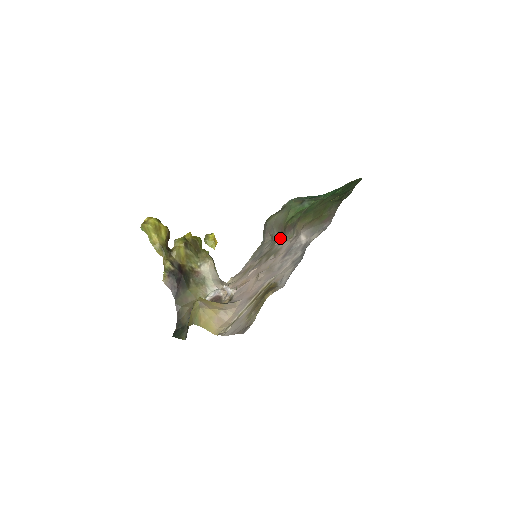
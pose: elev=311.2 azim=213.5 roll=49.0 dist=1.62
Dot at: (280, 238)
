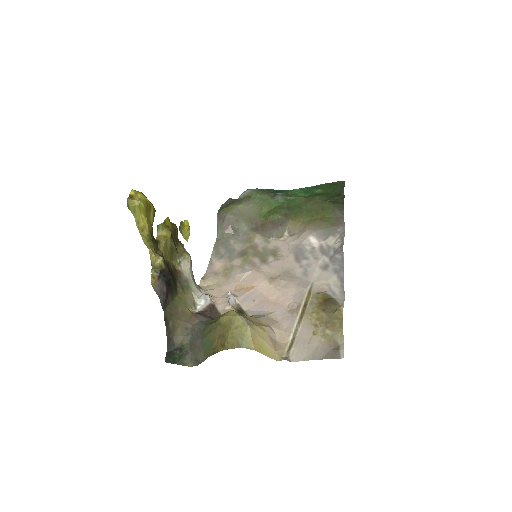
Dot at: (260, 235)
